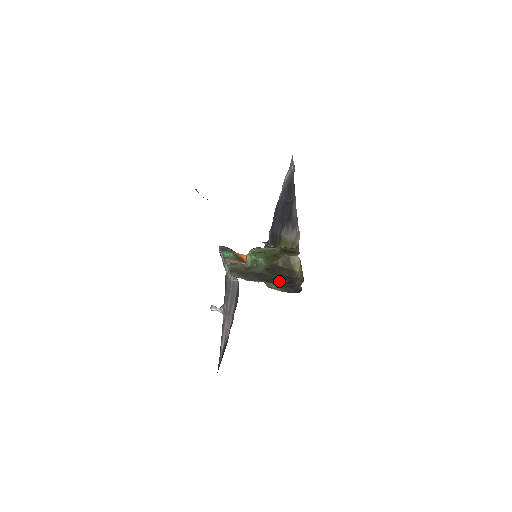
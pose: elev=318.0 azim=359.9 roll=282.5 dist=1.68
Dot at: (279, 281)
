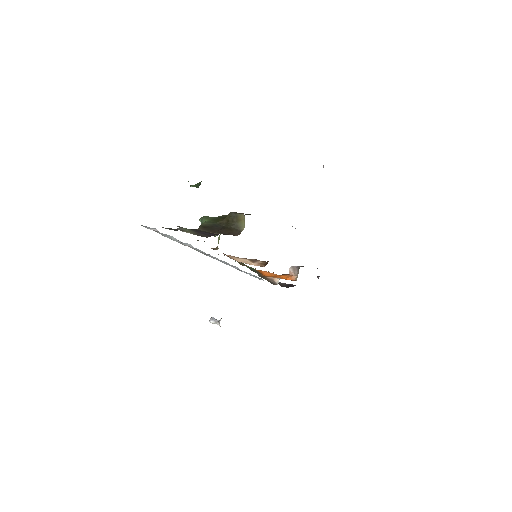
Dot at: (205, 232)
